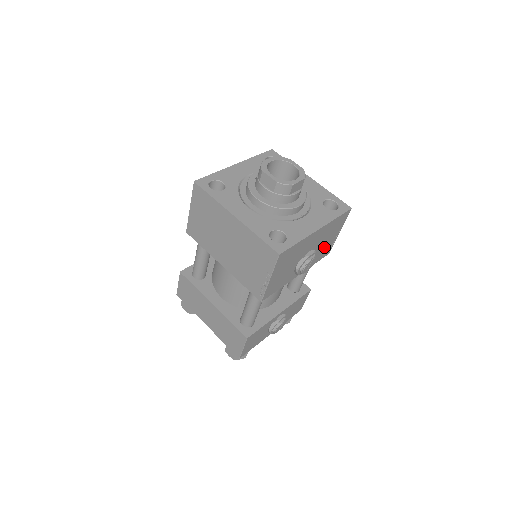
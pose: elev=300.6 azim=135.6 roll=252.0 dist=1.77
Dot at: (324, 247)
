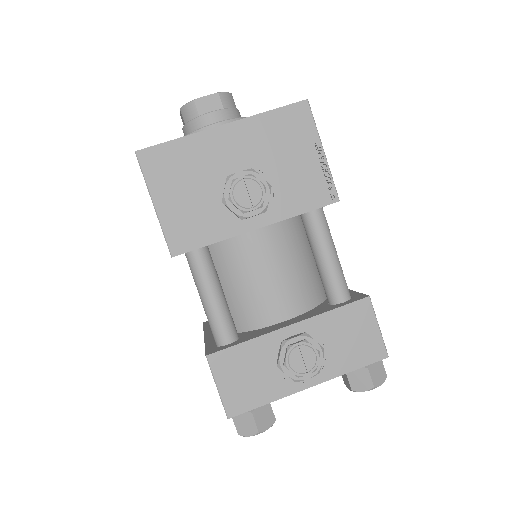
Dot at: (297, 177)
